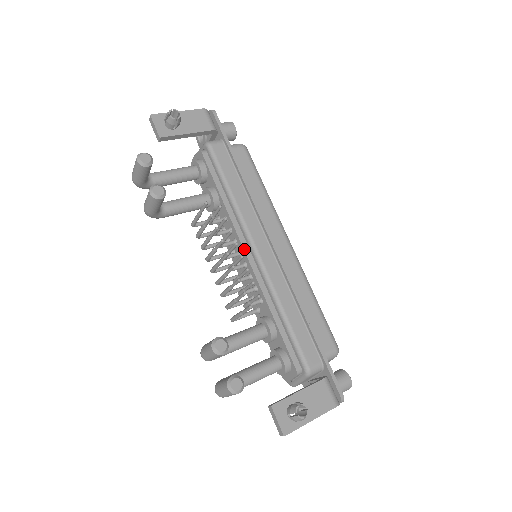
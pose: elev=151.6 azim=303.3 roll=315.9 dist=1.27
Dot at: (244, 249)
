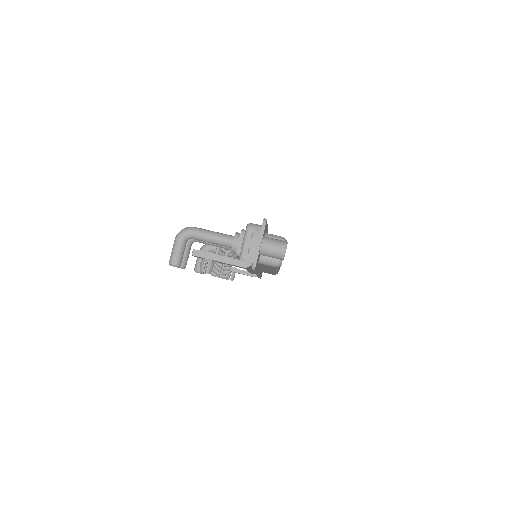
Dot at: occluded
